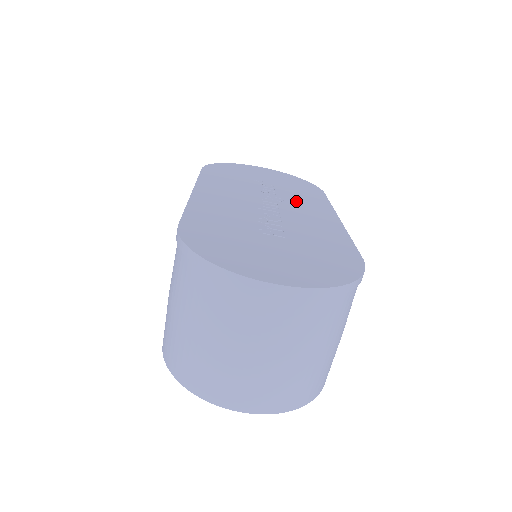
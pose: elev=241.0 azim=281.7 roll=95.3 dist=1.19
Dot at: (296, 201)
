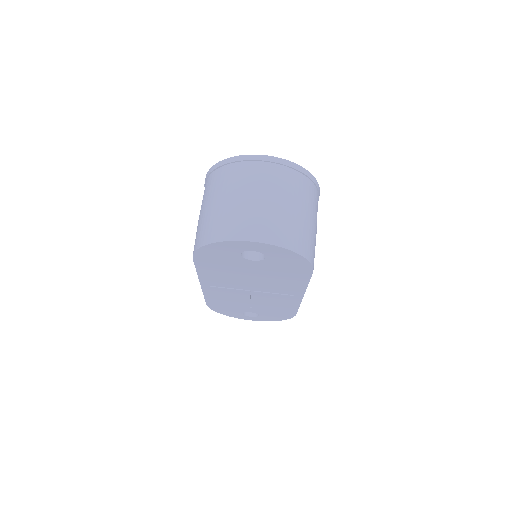
Dot at: occluded
